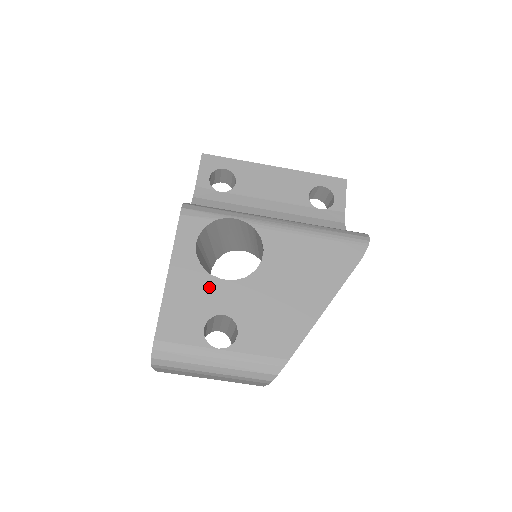
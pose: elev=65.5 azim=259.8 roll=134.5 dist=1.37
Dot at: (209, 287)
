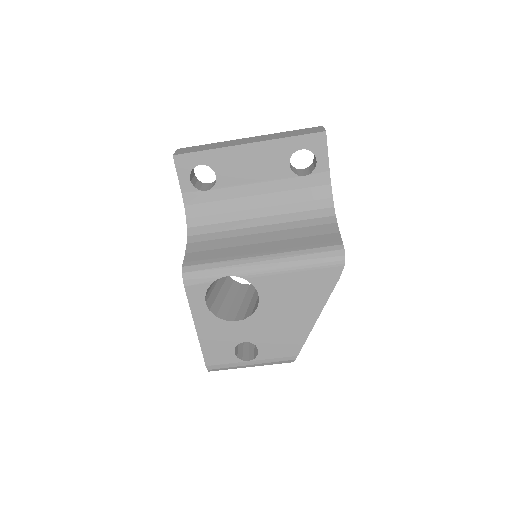
Dot at: (227, 329)
